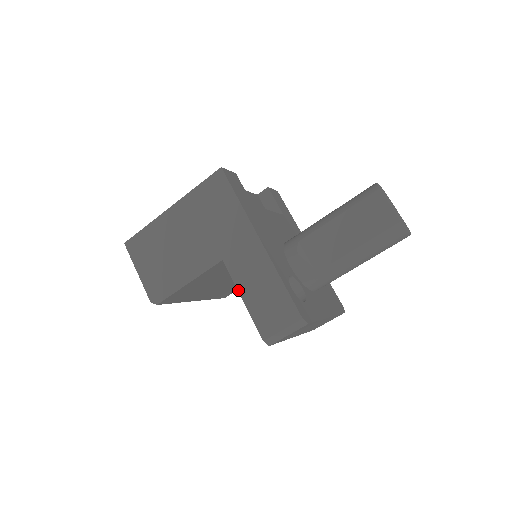
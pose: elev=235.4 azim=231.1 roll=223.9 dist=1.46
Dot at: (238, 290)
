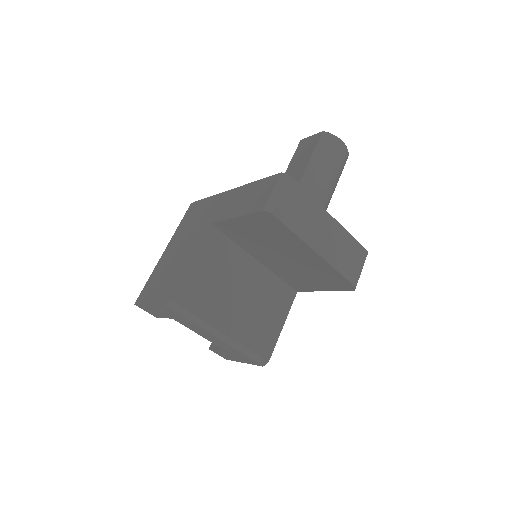
Dot at: (229, 218)
